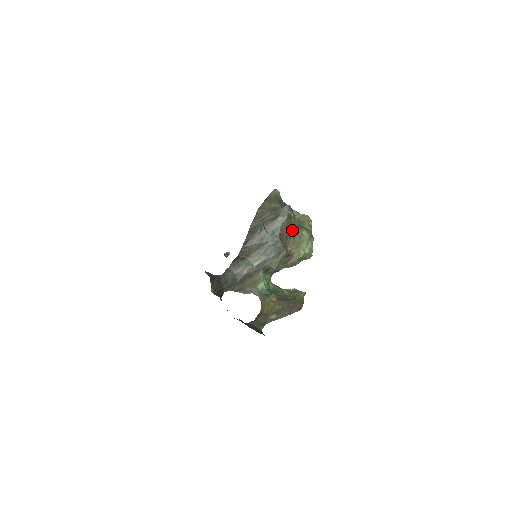
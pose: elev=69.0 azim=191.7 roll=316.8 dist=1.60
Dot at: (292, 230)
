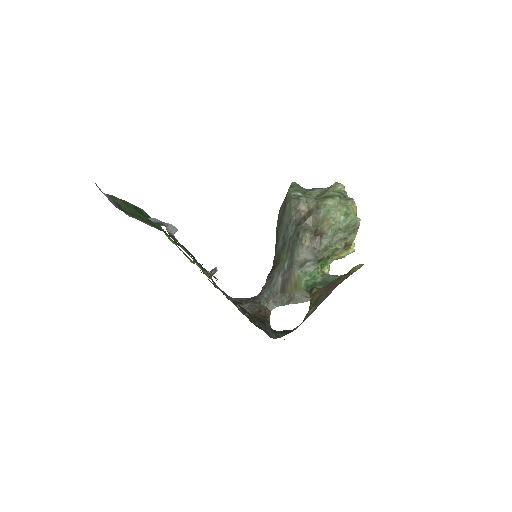
Dot at: (309, 208)
